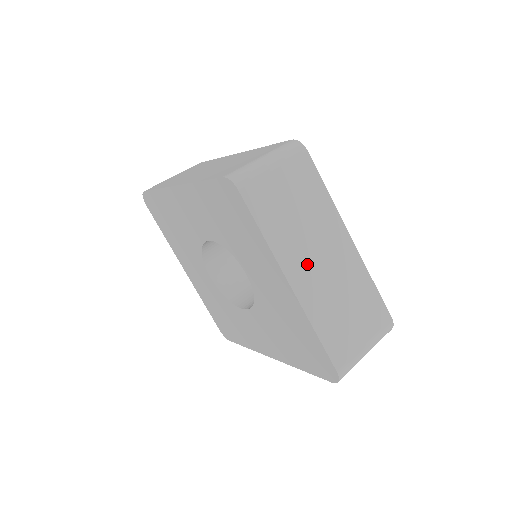
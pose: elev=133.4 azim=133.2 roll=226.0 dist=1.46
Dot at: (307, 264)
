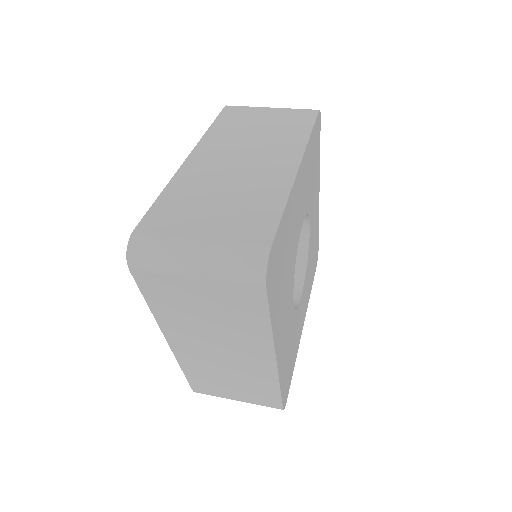
Dot at: (223, 155)
